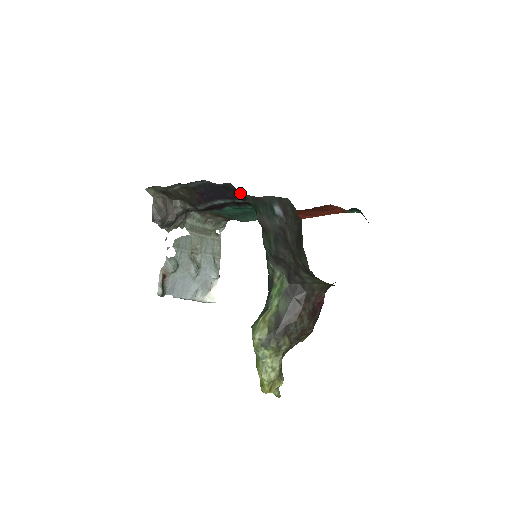
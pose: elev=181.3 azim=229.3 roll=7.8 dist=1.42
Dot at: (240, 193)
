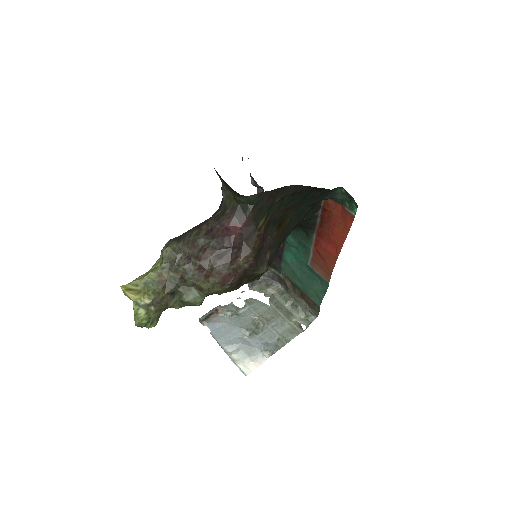
Dot at: occluded
